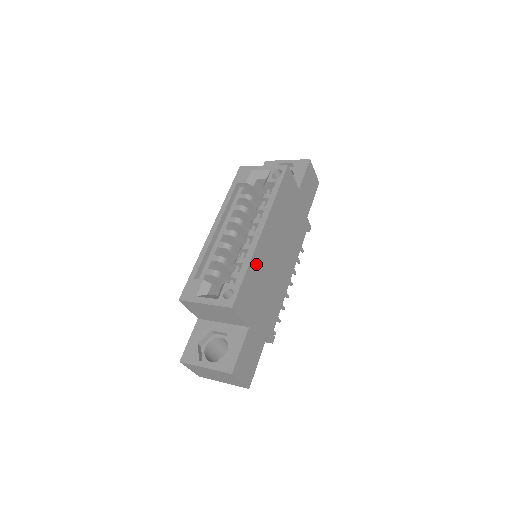
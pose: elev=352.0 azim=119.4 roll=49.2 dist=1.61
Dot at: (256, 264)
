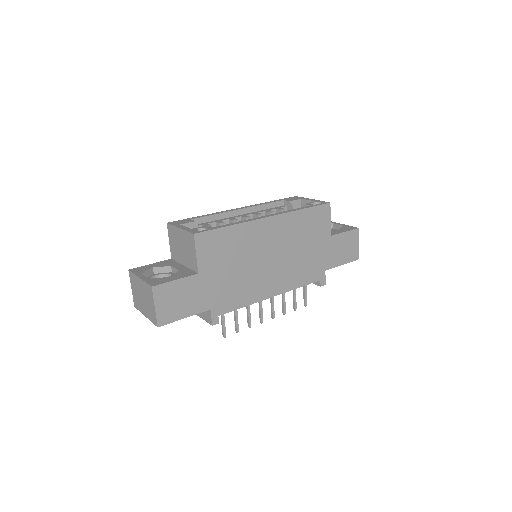
Dot at: (243, 234)
